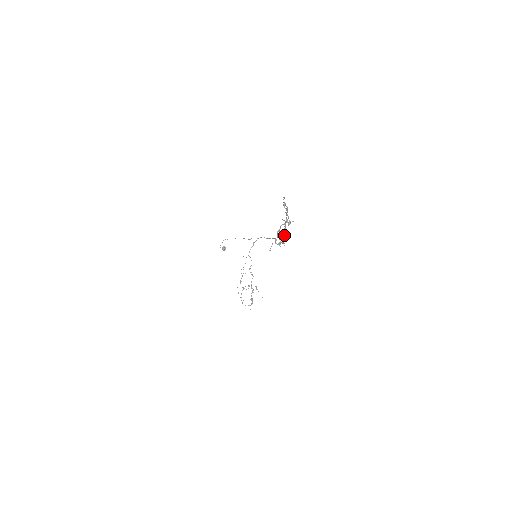
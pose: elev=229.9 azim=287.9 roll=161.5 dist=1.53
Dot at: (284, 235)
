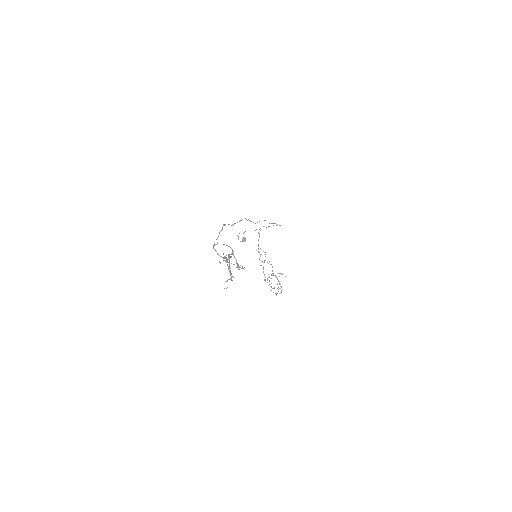
Dot at: occluded
